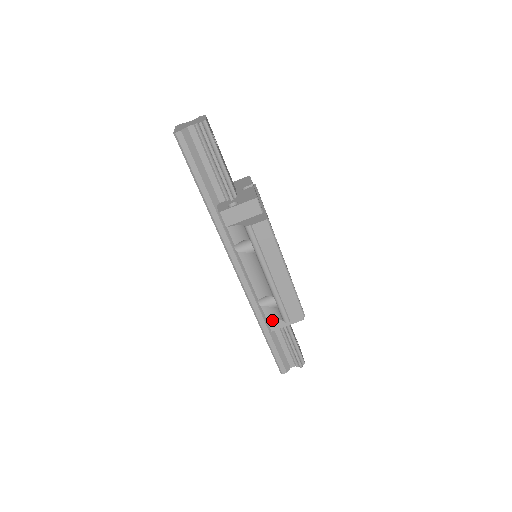
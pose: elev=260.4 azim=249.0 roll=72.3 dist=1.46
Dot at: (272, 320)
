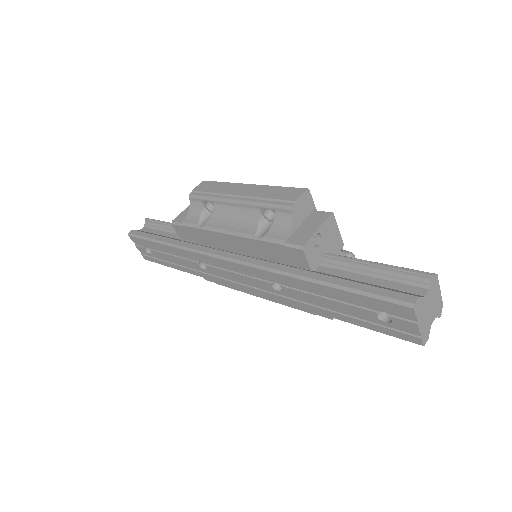
Dot at: (292, 238)
